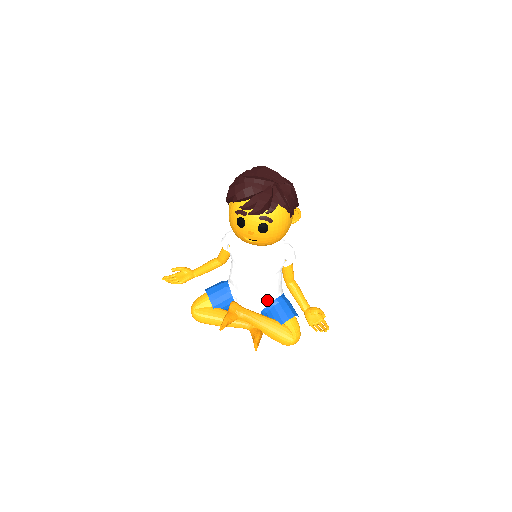
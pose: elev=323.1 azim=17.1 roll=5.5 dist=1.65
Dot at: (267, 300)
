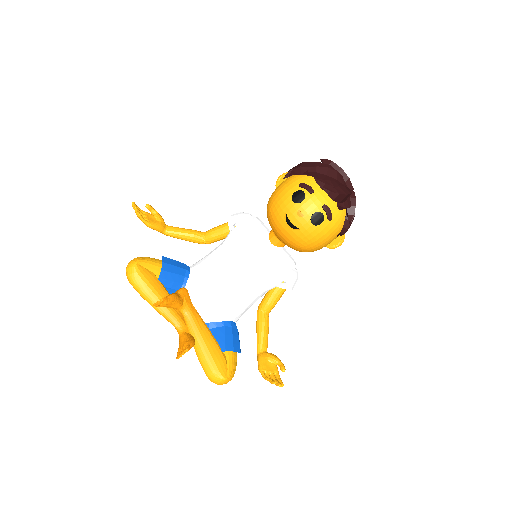
Dot at: (223, 314)
